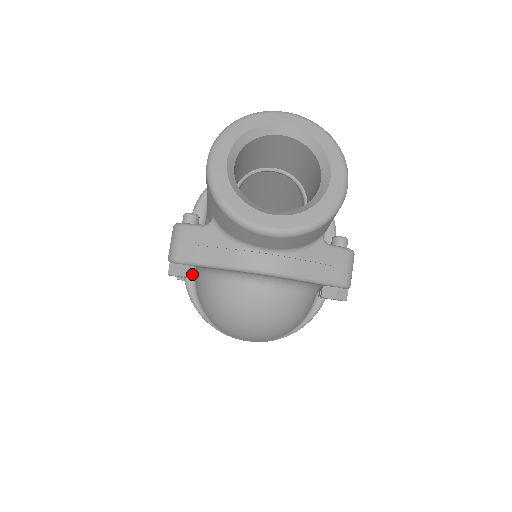
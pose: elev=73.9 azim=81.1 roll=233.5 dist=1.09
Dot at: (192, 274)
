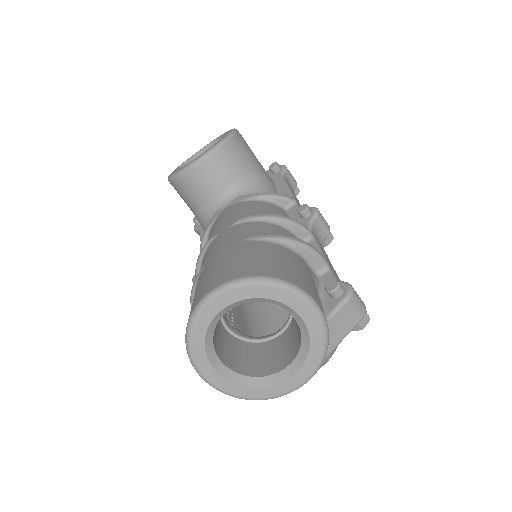
Dot at: occluded
